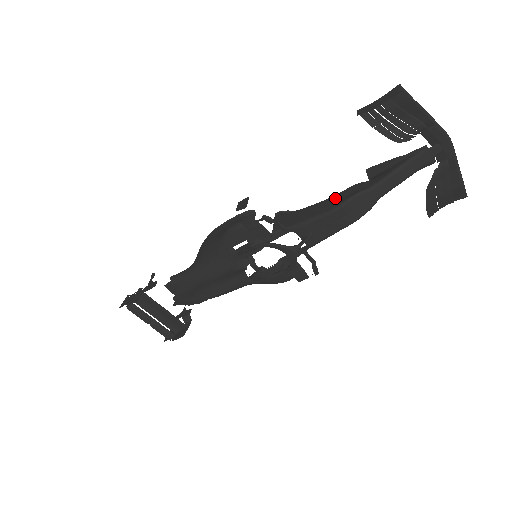
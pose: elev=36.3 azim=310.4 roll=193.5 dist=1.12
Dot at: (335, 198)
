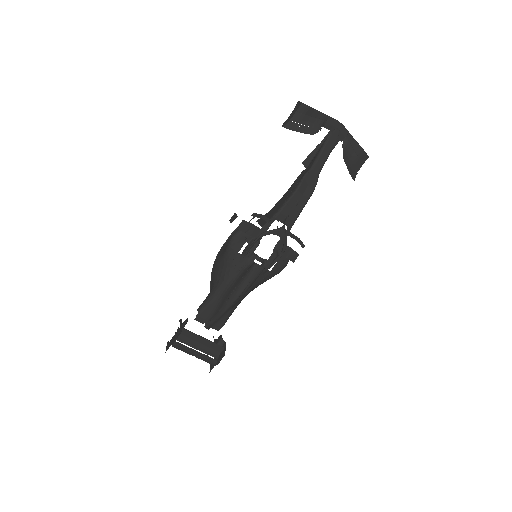
Dot at: (292, 187)
